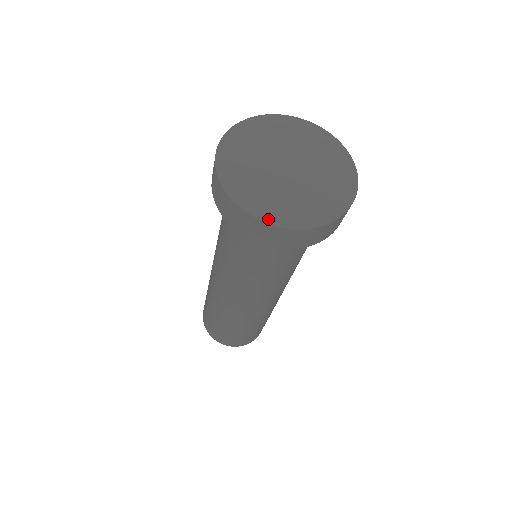
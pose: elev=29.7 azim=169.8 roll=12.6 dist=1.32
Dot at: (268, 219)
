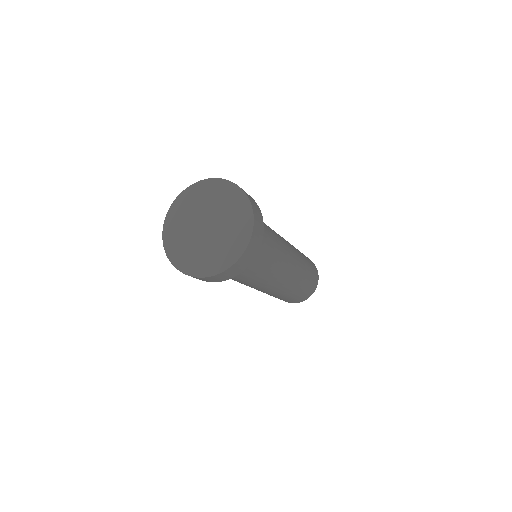
Dot at: (183, 269)
